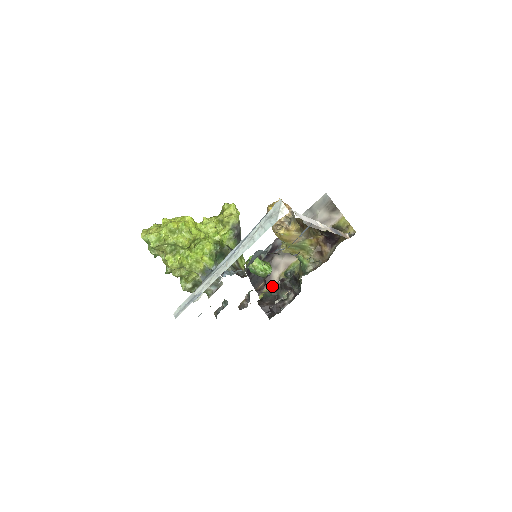
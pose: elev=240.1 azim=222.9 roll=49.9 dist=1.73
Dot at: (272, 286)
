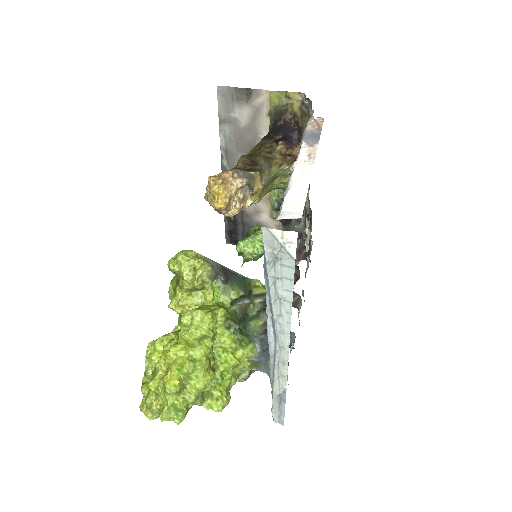
Dot at: occluded
